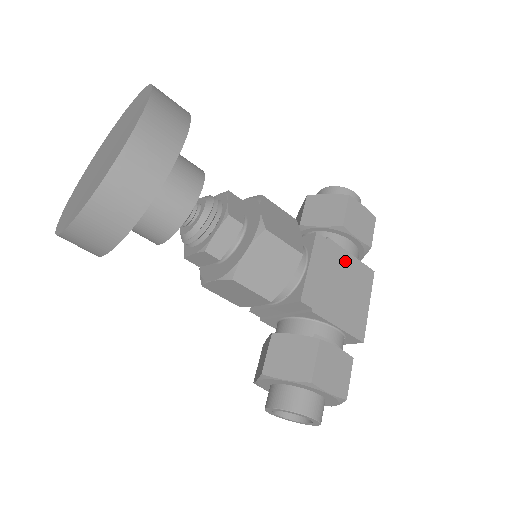
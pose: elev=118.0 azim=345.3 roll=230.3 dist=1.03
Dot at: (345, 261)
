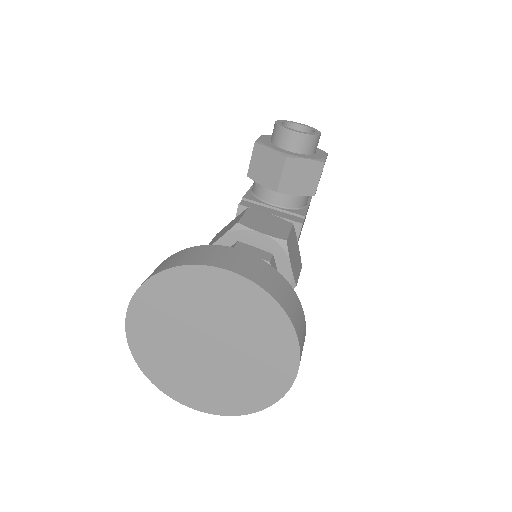
Dot at: occluded
